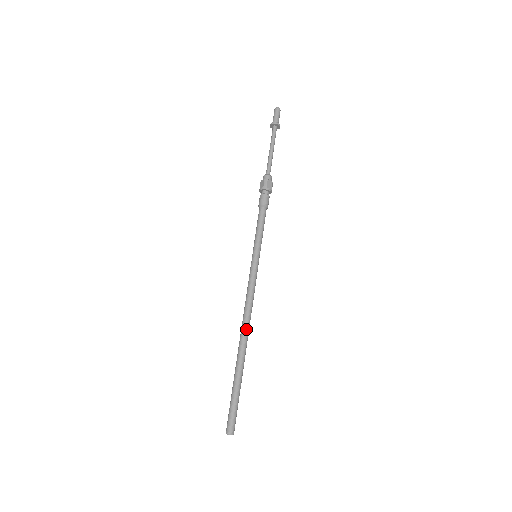
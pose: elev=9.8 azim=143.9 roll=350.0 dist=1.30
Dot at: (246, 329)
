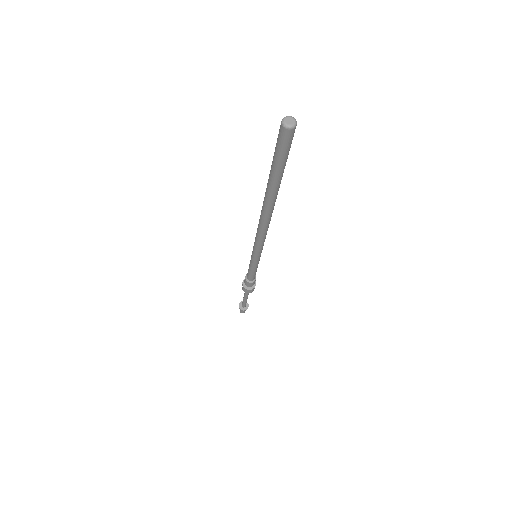
Dot at: occluded
